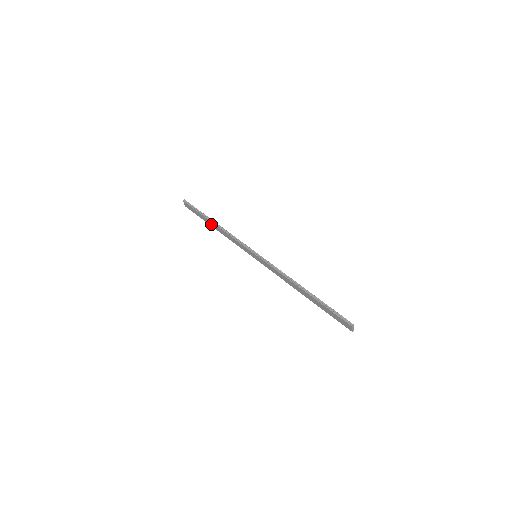
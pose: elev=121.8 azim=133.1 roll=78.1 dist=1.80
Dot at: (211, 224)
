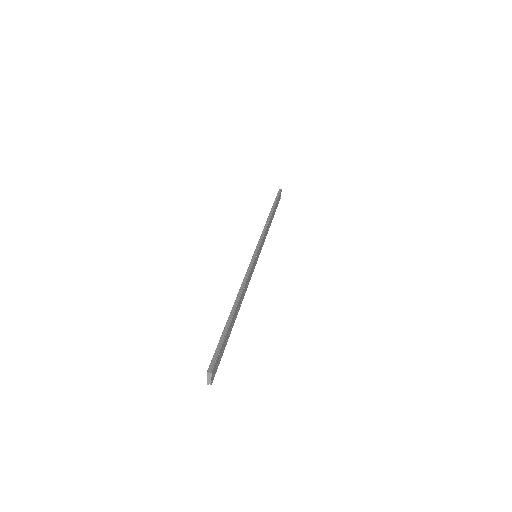
Dot at: occluded
